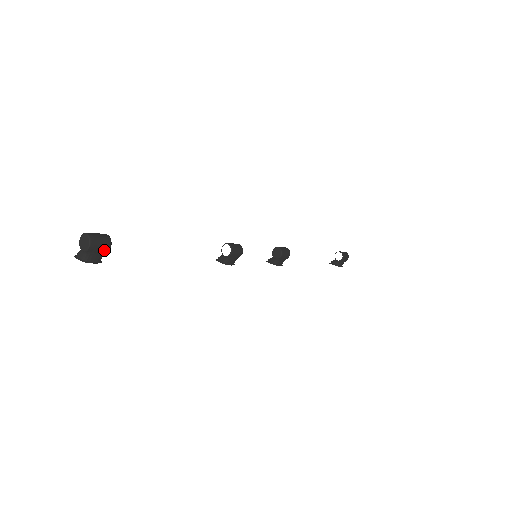
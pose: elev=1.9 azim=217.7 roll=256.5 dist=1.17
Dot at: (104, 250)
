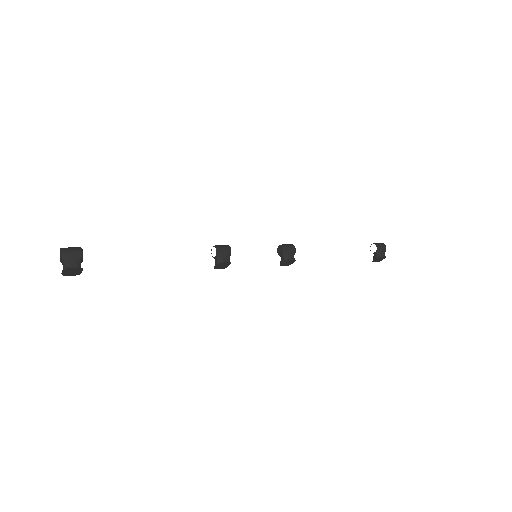
Dot at: (77, 256)
